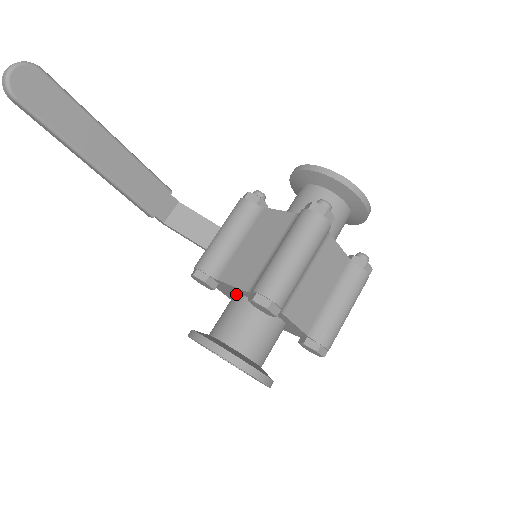
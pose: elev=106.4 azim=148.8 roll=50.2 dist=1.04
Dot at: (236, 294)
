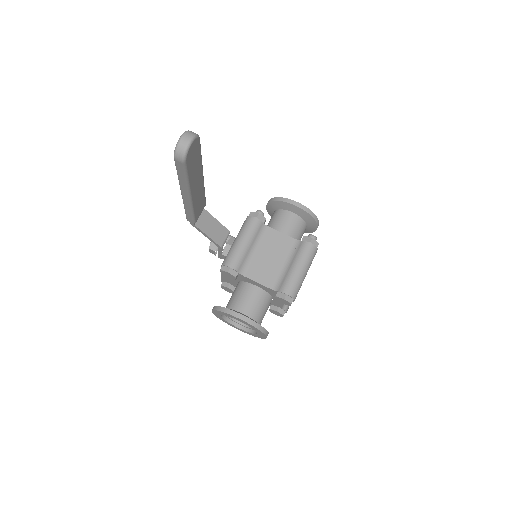
Dot at: (249, 284)
